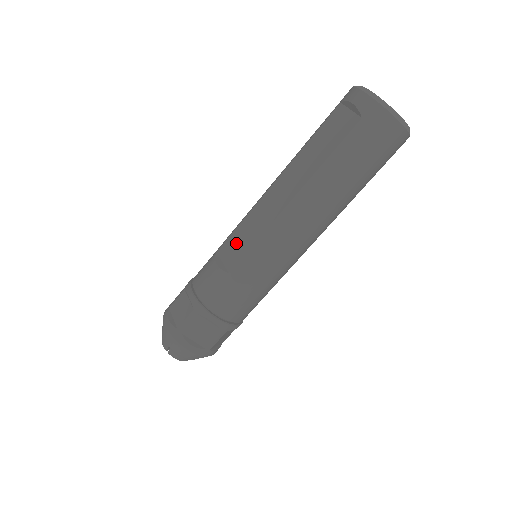
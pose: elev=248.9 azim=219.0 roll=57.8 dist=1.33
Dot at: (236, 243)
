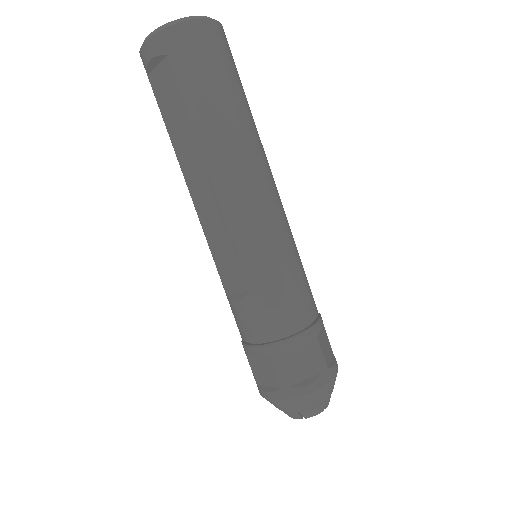
Dot at: (226, 266)
